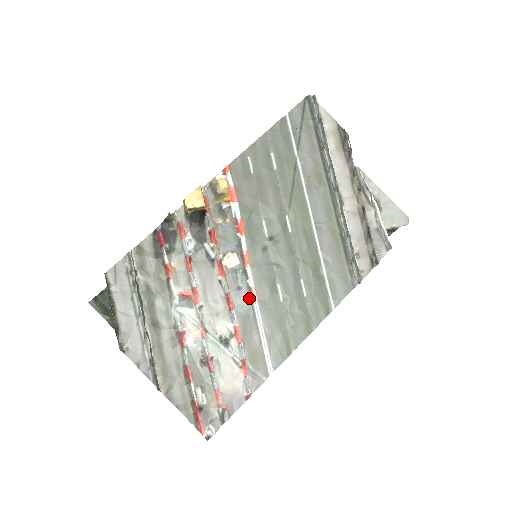
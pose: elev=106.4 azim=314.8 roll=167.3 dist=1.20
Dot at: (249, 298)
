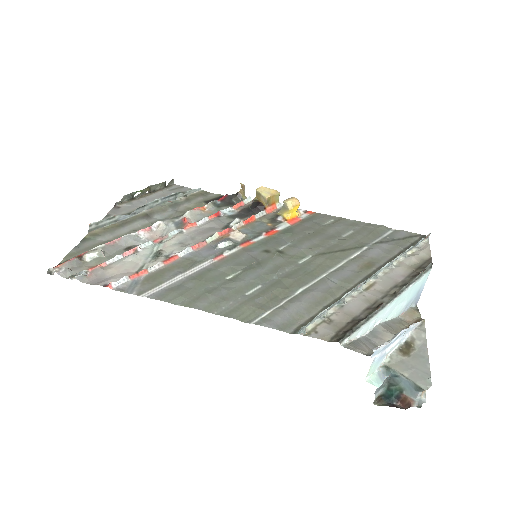
Dot at: (212, 255)
